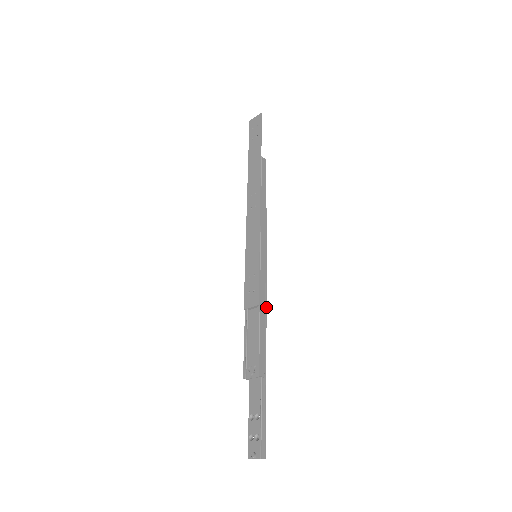
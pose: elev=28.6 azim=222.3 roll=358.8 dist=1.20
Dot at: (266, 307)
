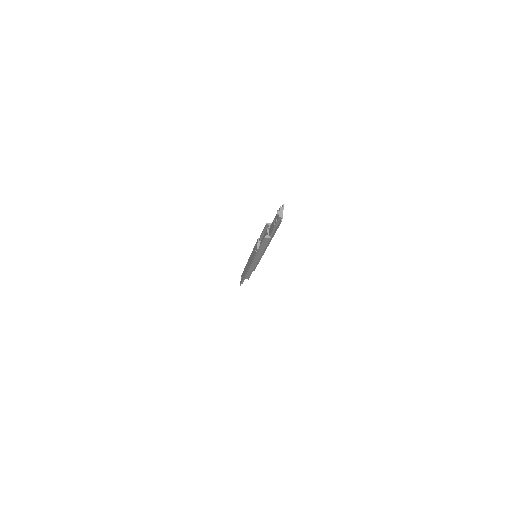
Dot at: occluded
